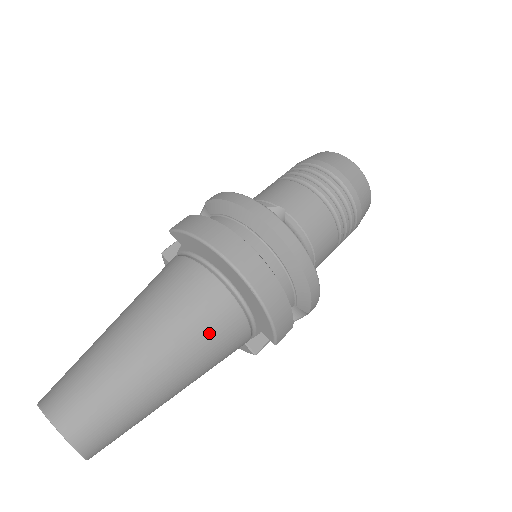
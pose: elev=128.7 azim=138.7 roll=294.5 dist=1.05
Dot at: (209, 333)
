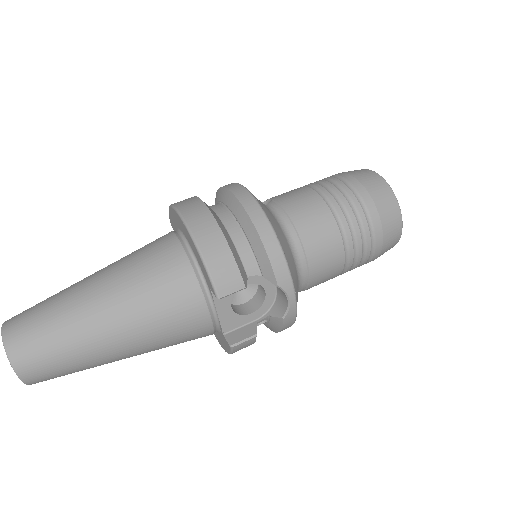
Dot at: (150, 274)
